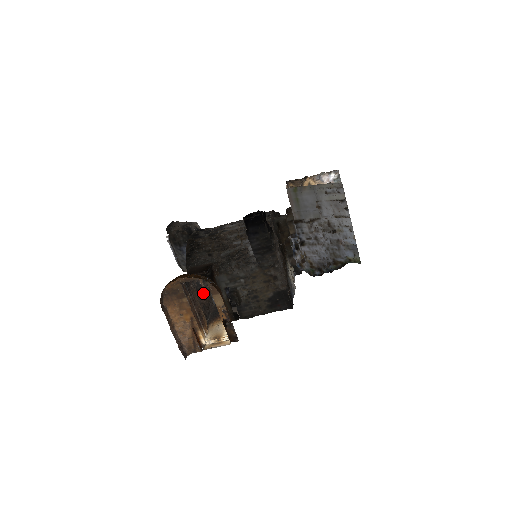
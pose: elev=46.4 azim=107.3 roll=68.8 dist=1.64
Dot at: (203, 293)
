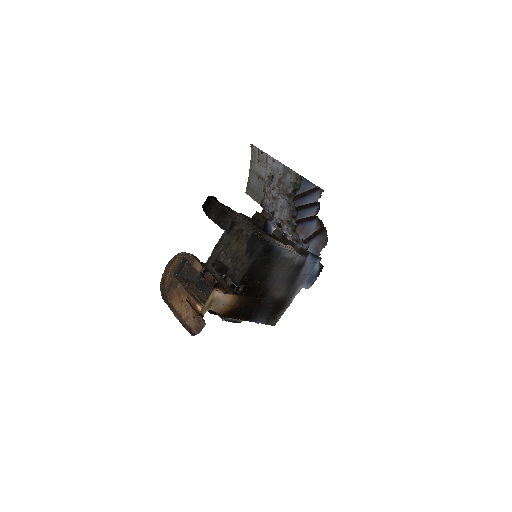
Dot at: occluded
